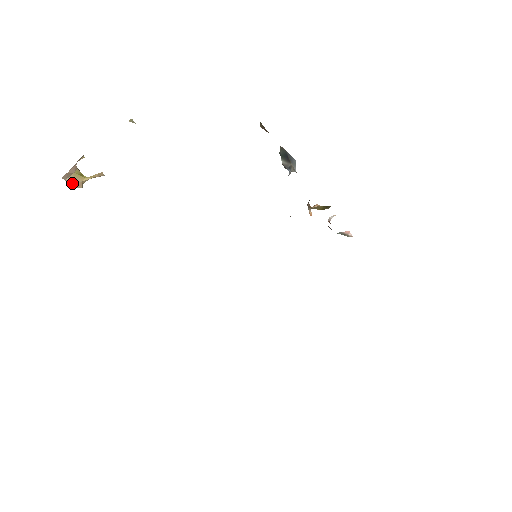
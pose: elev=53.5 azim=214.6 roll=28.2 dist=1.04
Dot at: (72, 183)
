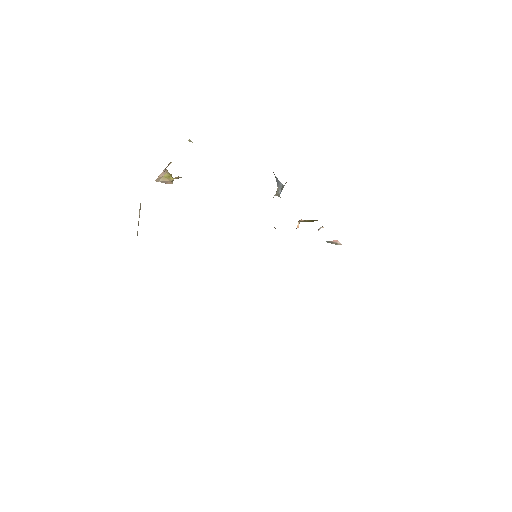
Dot at: (164, 182)
